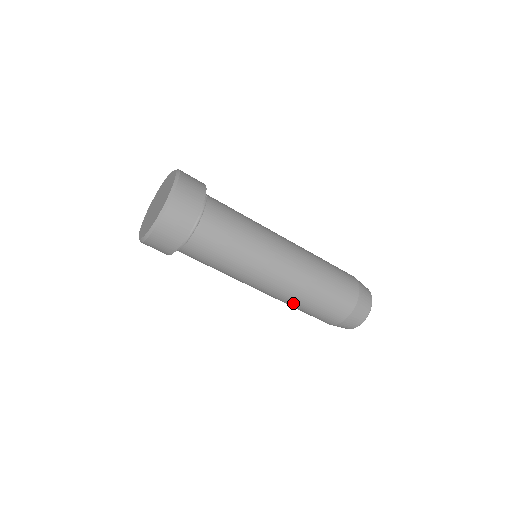
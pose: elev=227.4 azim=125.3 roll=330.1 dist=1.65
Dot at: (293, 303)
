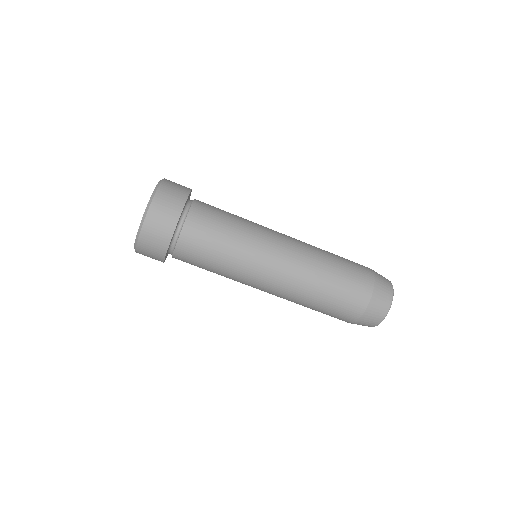
Dot at: (298, 303)
